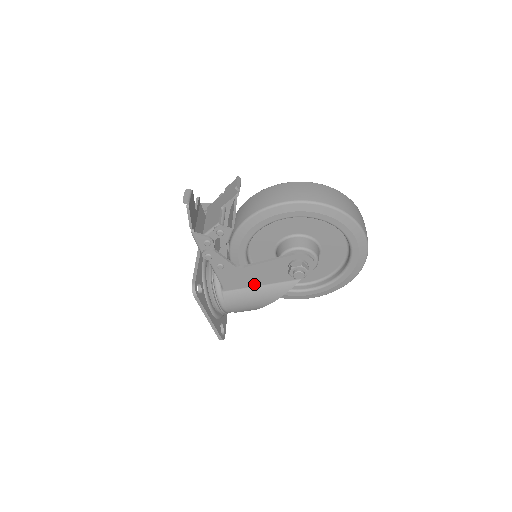
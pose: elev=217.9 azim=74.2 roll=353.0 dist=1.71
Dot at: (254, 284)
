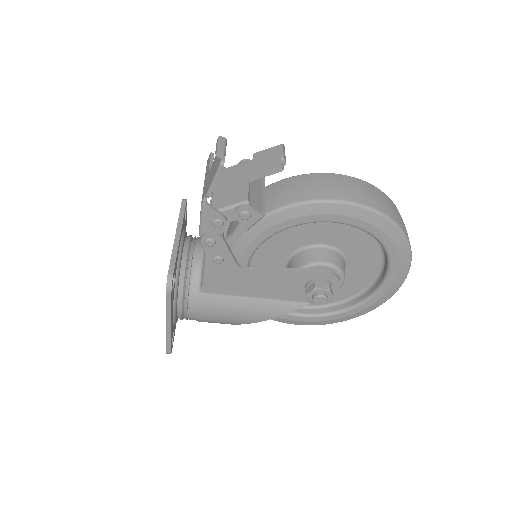
Dot at: (248, 294)
